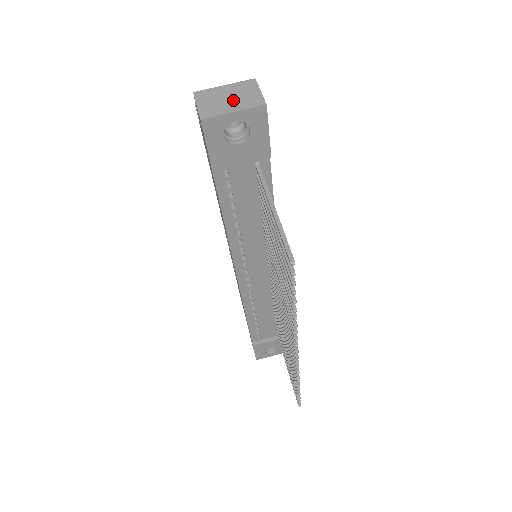
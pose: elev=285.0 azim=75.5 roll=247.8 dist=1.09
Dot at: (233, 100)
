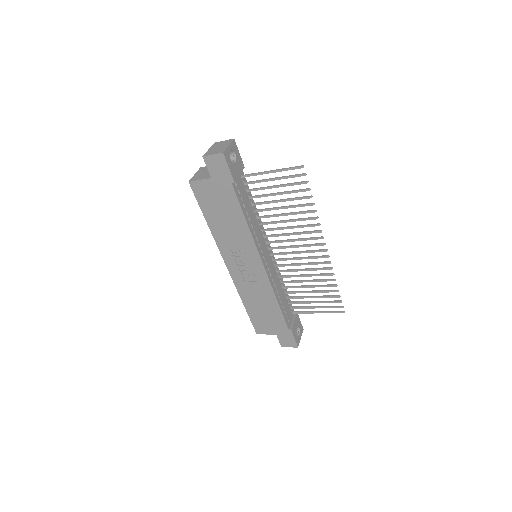
Dot at: (221, 146)
